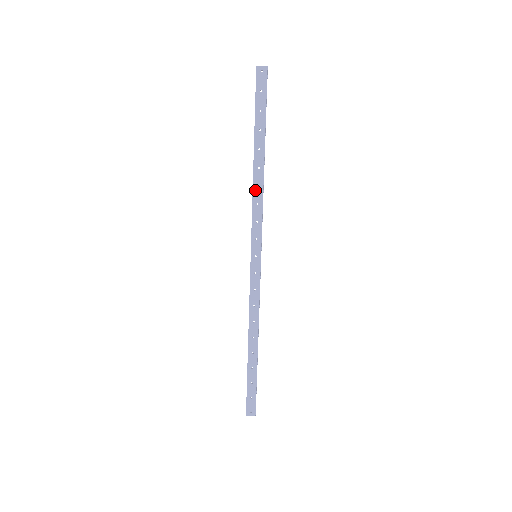
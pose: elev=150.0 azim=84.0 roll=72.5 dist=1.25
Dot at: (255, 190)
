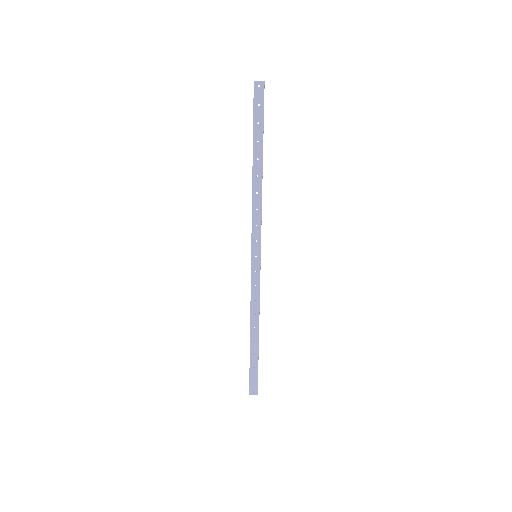
Dot at: (254, 197)
